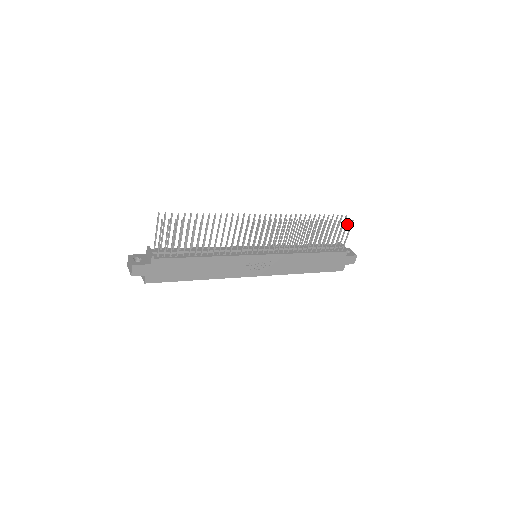
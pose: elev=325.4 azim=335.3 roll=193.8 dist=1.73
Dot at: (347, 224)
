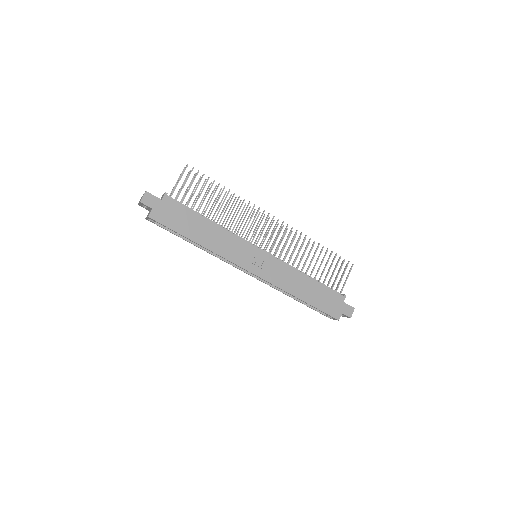
Dot at: (347, 265)
